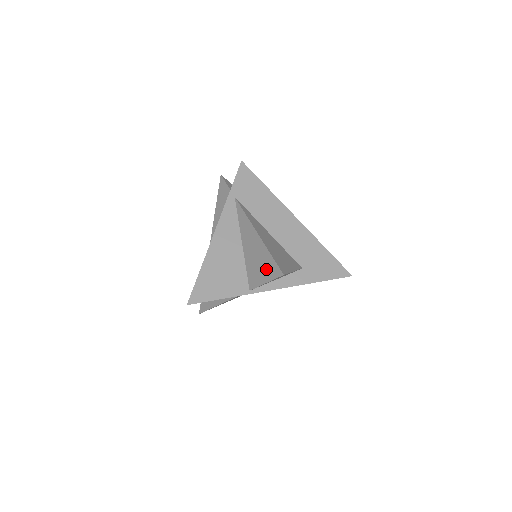
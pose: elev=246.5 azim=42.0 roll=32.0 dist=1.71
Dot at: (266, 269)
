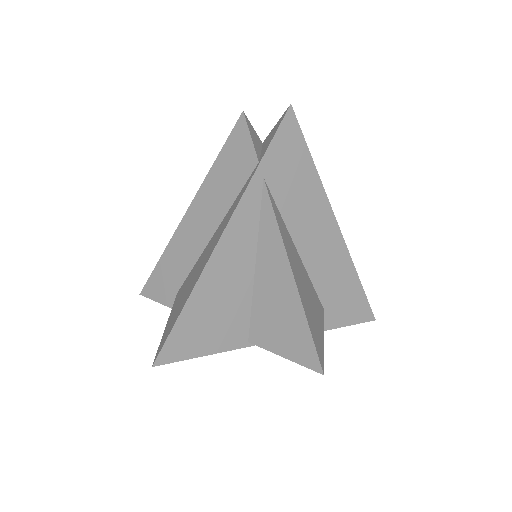
Dot at: (292, 341)
